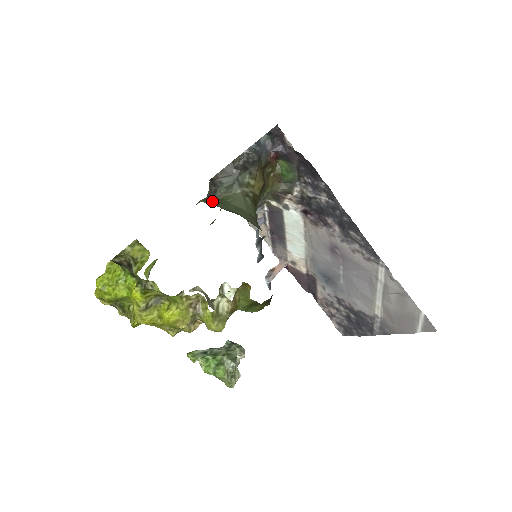
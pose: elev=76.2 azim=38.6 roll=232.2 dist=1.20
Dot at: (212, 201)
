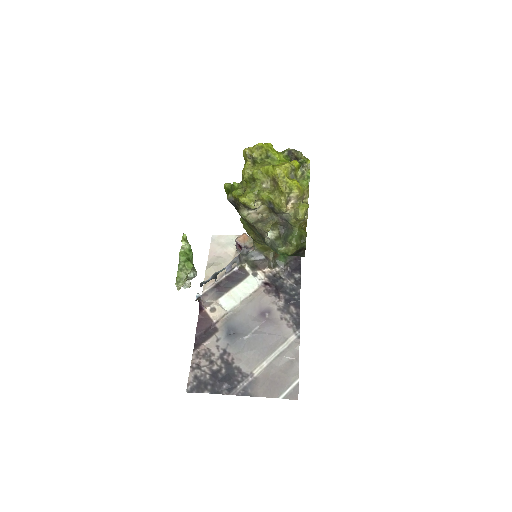
Dot at: occluded
